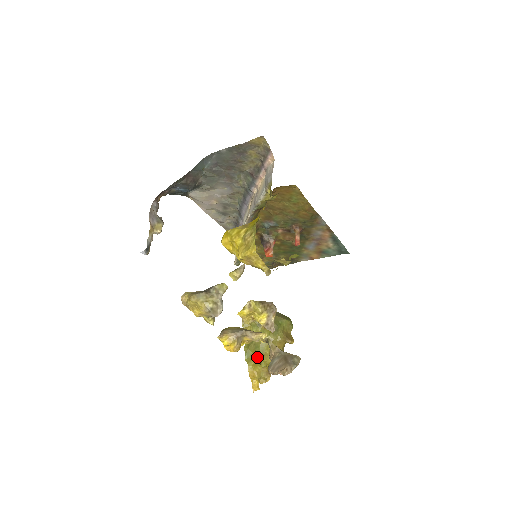
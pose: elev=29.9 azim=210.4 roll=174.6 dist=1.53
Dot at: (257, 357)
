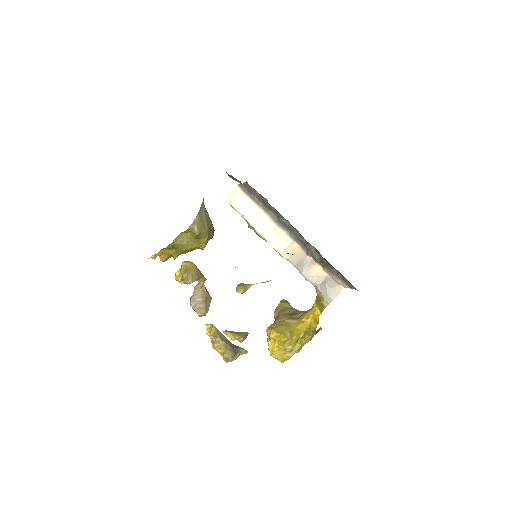
Dot at: (174, 249)
